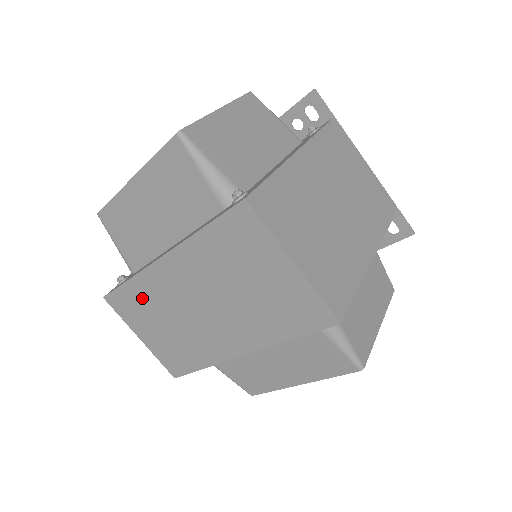
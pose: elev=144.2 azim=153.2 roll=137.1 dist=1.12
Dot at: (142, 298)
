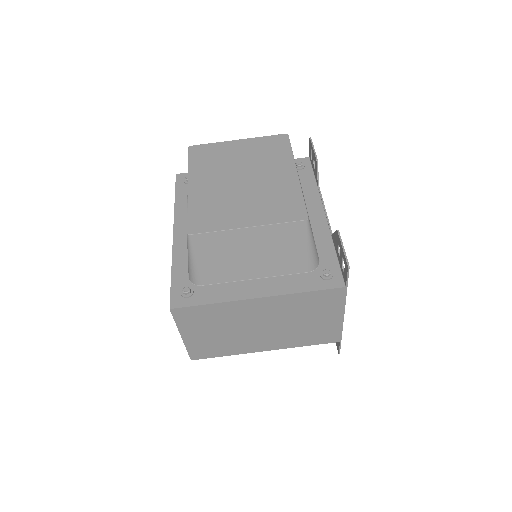
Dot at: occluded
